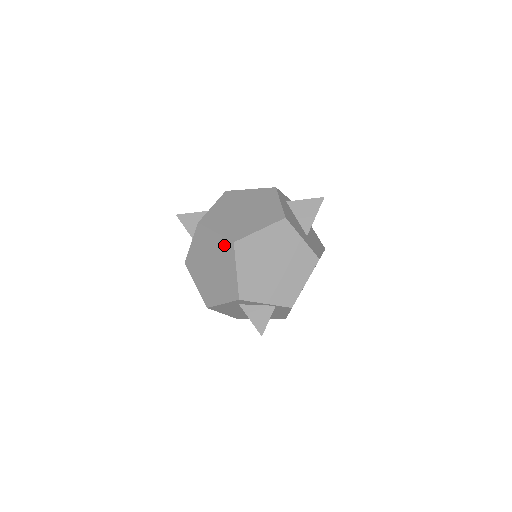
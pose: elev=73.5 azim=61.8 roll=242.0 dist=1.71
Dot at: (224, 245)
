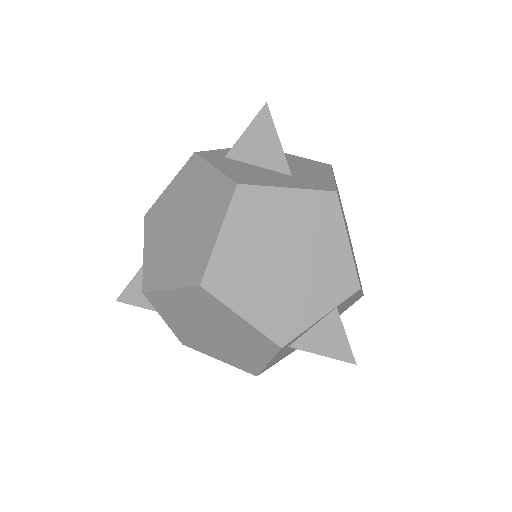
Dot at: (194, 297)
